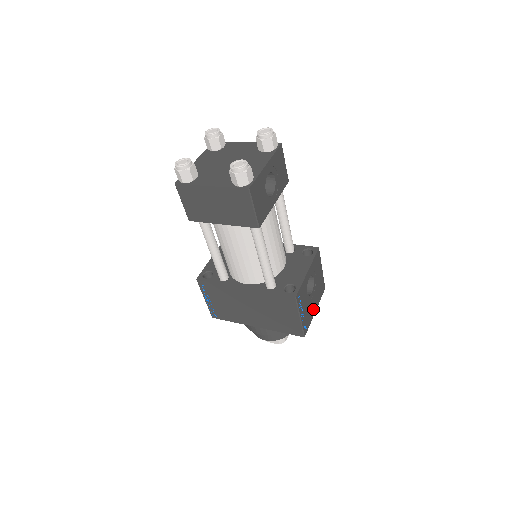
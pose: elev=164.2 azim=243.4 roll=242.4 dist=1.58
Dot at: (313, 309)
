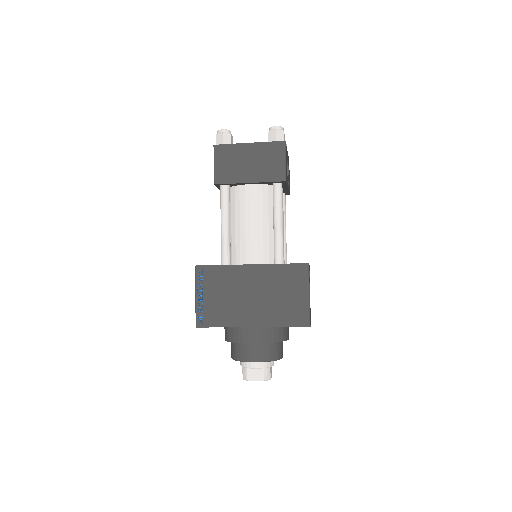
Dot at: (310, 316)
